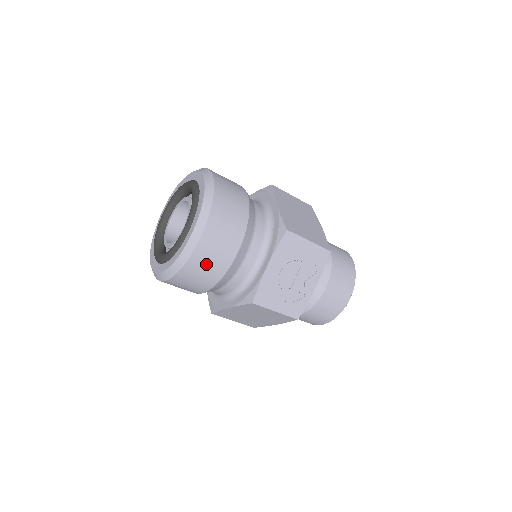
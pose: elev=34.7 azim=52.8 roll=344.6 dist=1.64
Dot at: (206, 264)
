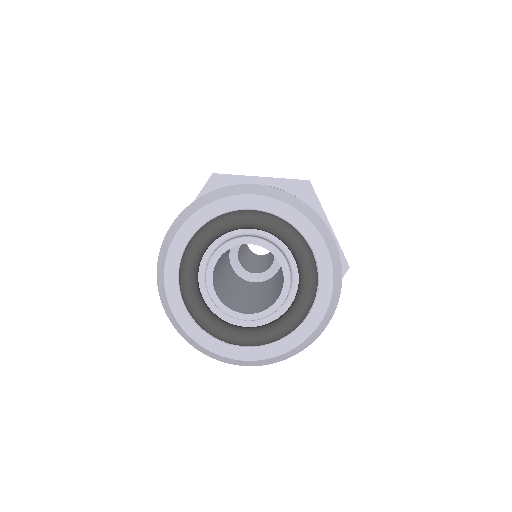
Dot at: occluded
